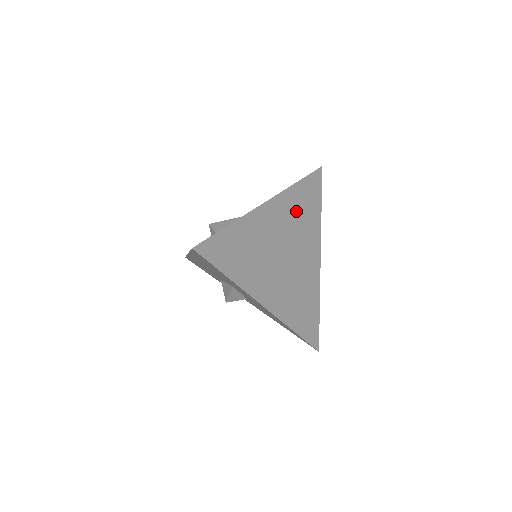
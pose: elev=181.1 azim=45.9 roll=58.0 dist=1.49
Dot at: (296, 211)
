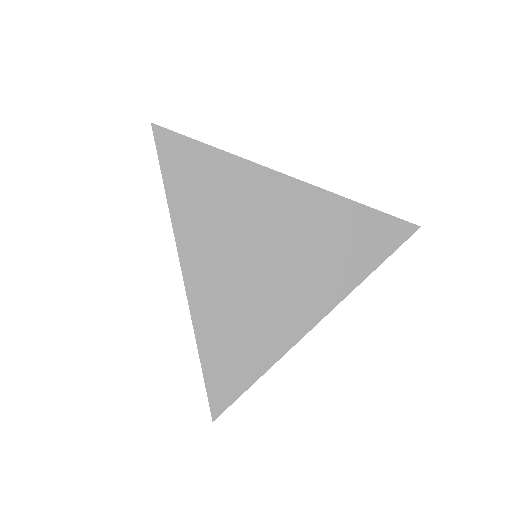
Dot at: (330, 231)
